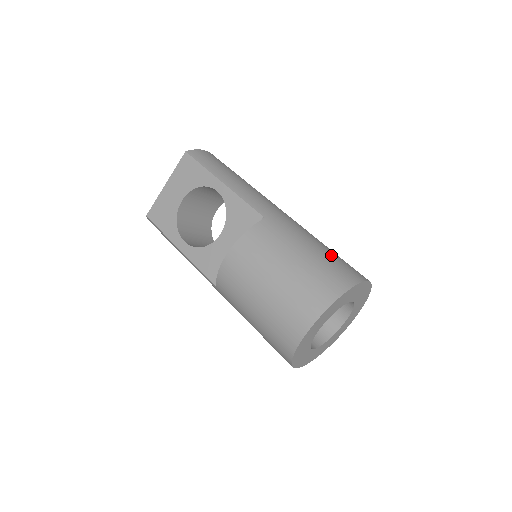
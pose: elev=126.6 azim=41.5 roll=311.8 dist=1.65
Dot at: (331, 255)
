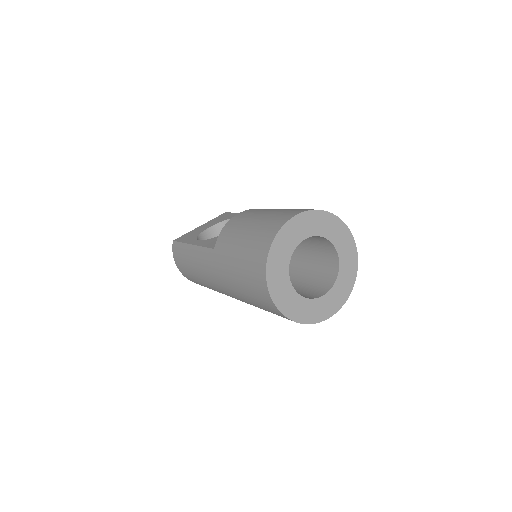
Dot at: occluded
